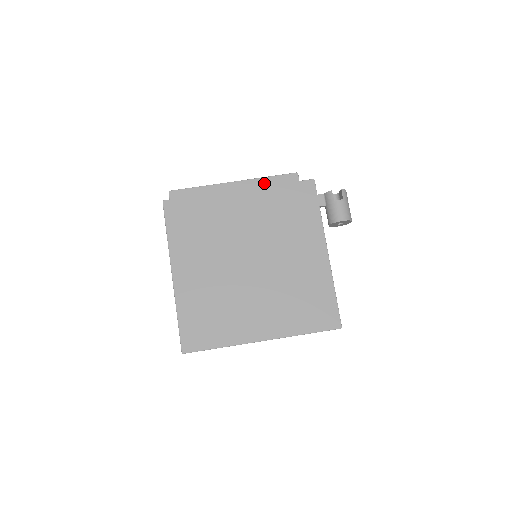
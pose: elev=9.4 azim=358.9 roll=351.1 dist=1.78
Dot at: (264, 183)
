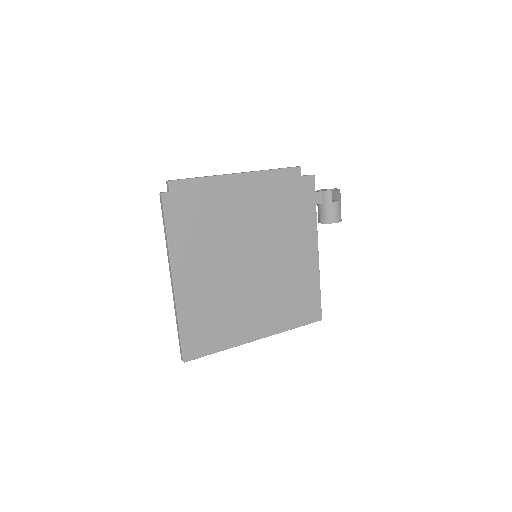
Dot at: (269, 177)
